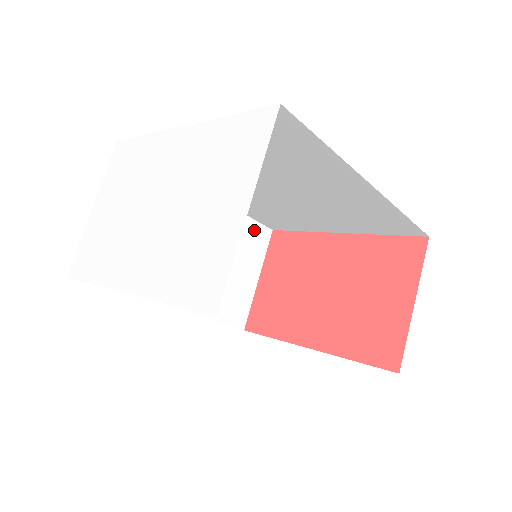
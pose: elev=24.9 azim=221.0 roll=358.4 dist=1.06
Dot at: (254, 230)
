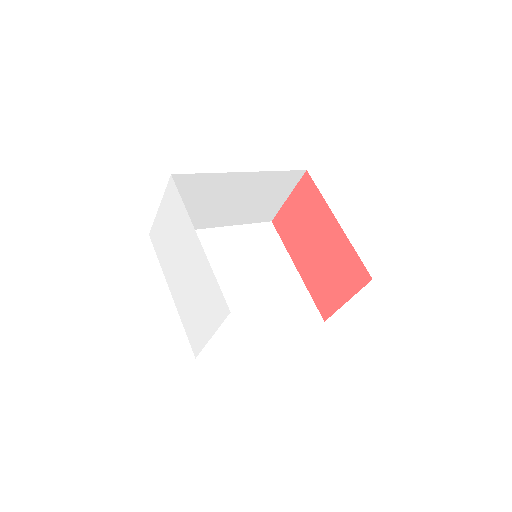
Dot at: (288, 176)
